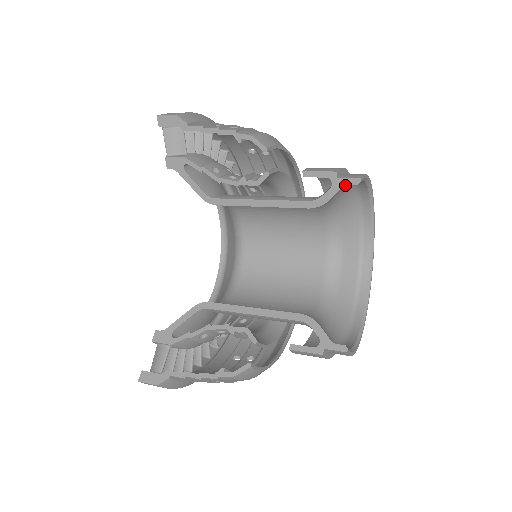
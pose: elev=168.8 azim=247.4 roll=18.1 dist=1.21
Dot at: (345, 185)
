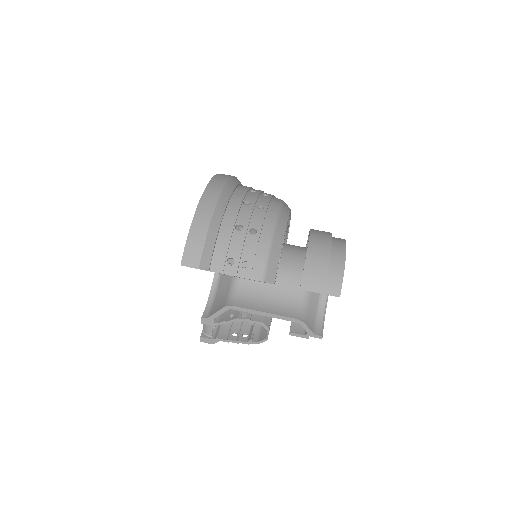
Dot at: occluded
